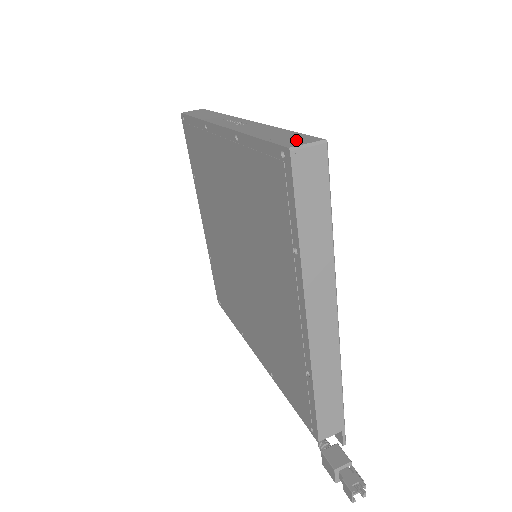
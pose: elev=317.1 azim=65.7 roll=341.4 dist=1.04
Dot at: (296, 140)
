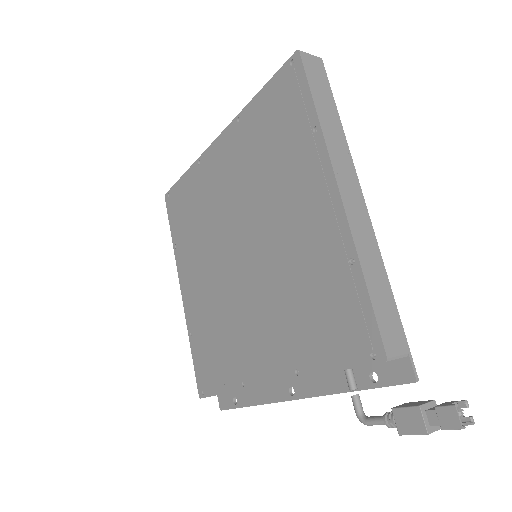
Dot at: occluded
